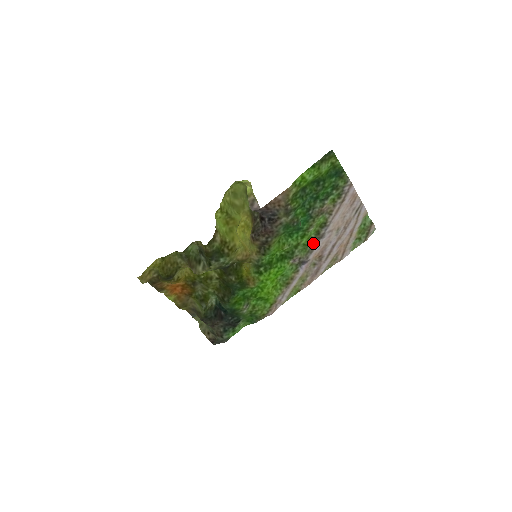
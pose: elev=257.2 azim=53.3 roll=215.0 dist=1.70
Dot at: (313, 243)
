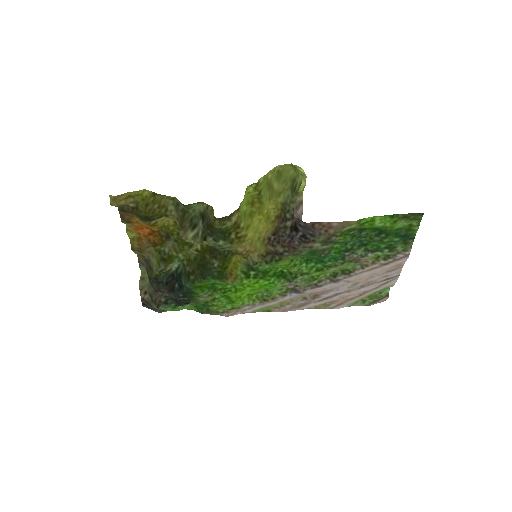
Dot at: (322, 281)
